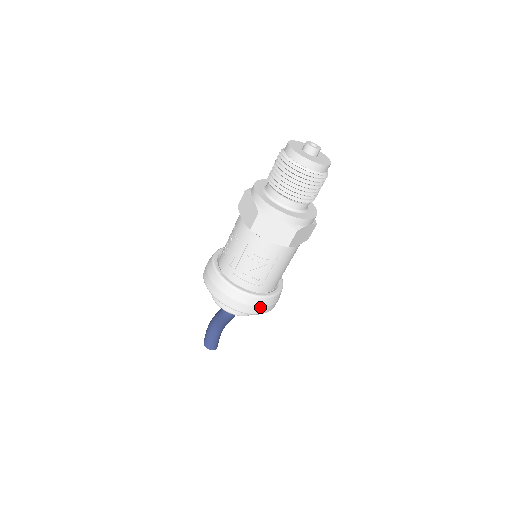
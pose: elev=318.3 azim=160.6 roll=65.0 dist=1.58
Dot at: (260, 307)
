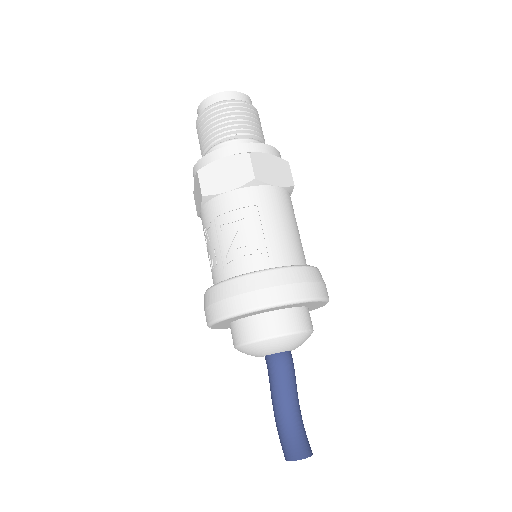
Dot at: (285, 286)
